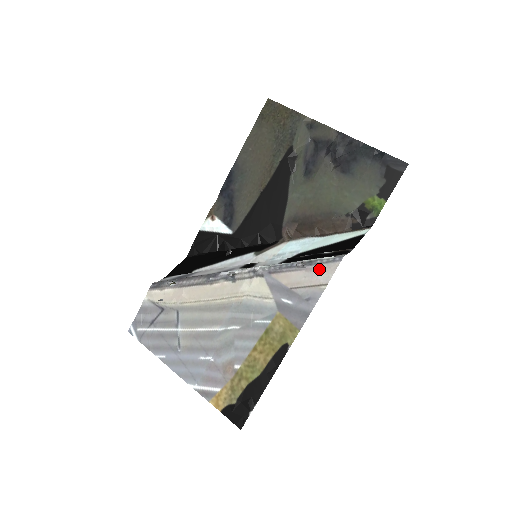
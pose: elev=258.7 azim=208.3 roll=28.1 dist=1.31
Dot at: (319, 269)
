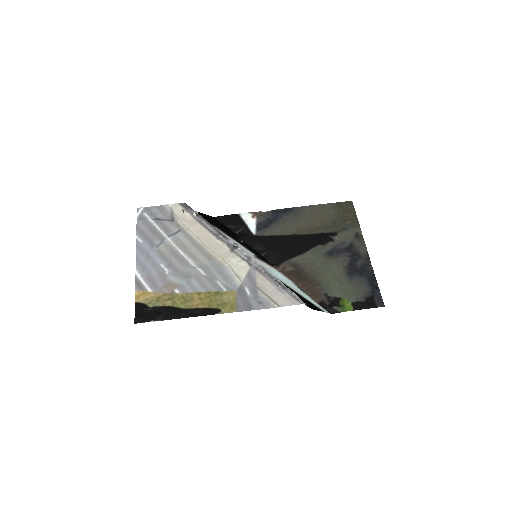
Dot at: (285, 295)
